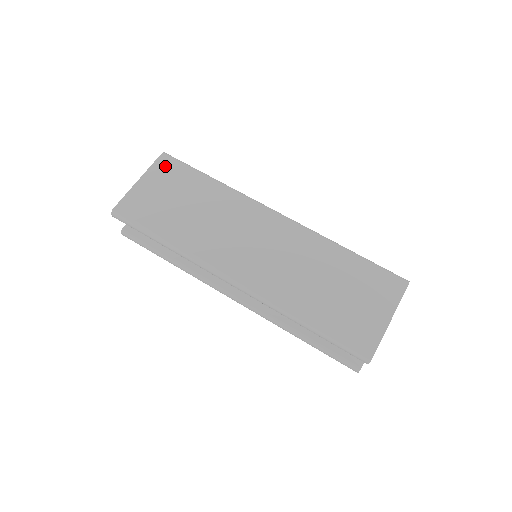
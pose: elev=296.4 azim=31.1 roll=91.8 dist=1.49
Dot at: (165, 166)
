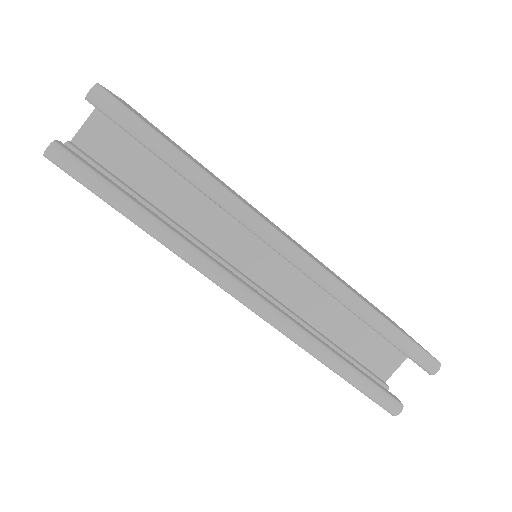
Dot at: (135, 110)
